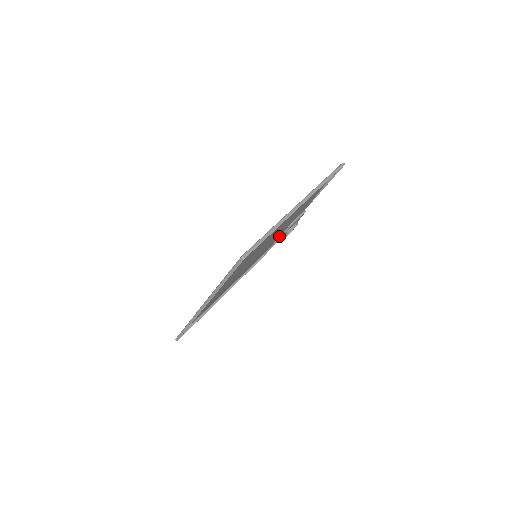
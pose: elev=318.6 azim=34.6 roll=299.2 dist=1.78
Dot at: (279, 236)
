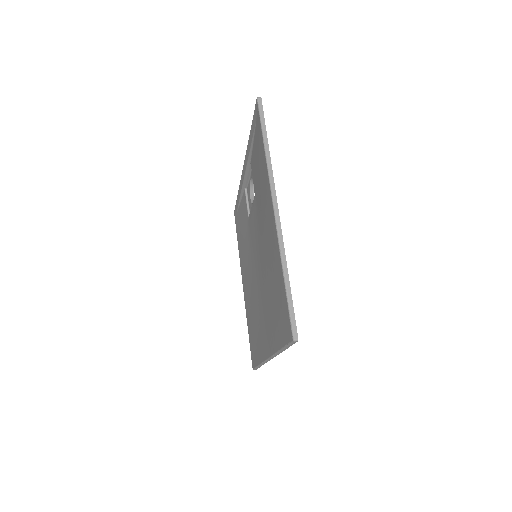
Dot at: (251, 209)
